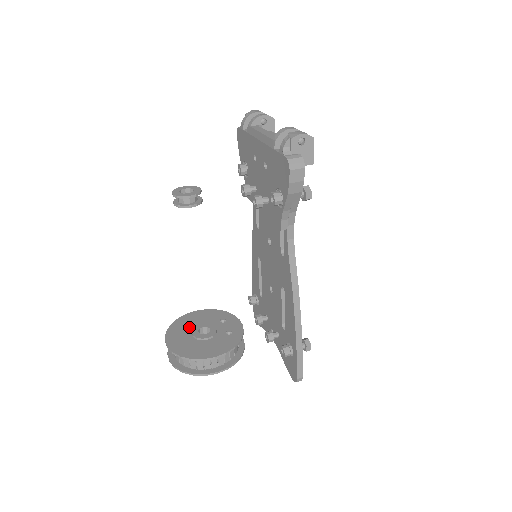
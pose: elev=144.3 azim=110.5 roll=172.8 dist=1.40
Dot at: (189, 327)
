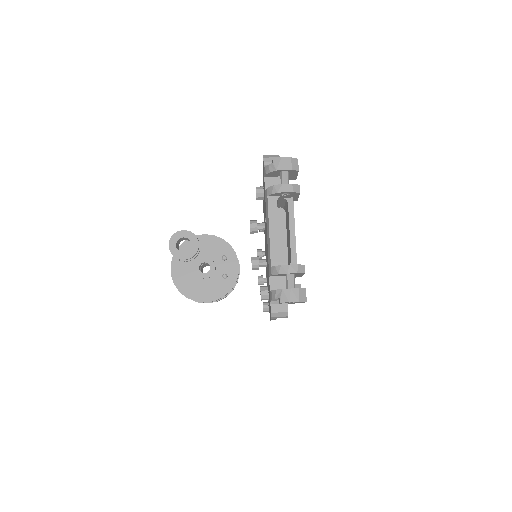
Dot at: occluded
